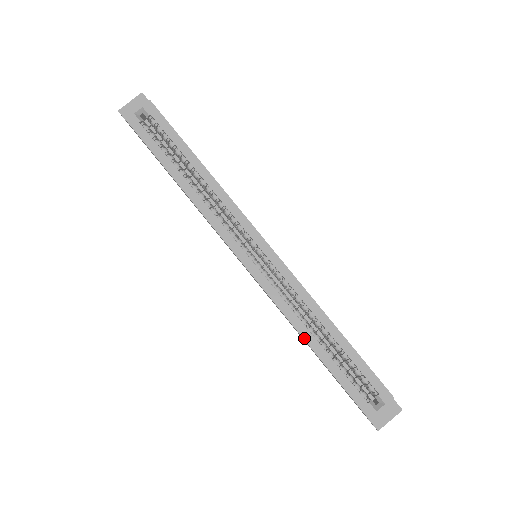
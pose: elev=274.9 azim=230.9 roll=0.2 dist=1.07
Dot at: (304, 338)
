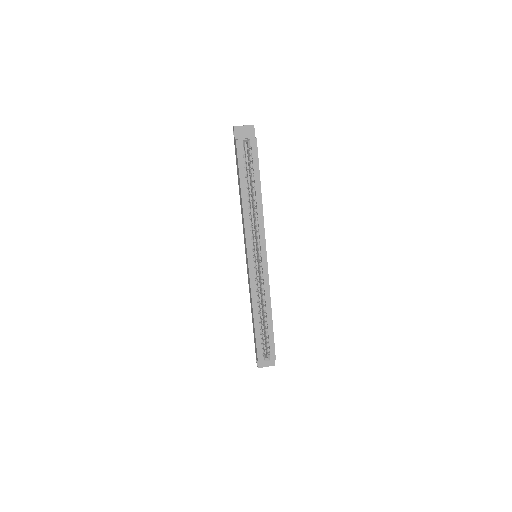
Dot at: (254, 312)
